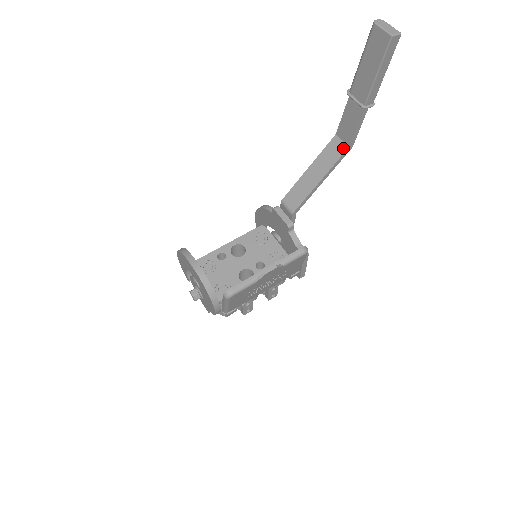
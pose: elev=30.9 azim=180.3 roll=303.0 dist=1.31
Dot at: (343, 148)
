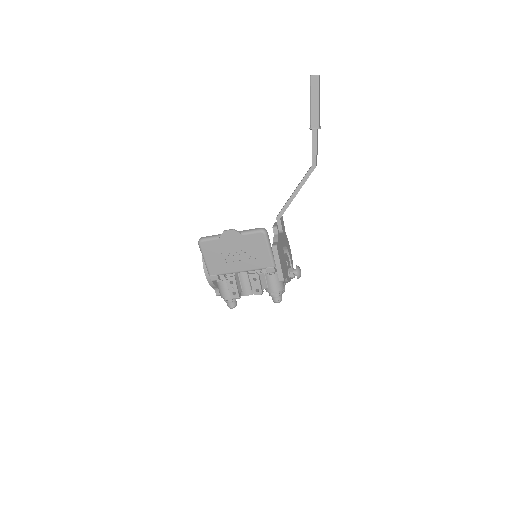
Dot at: (310, 167)
